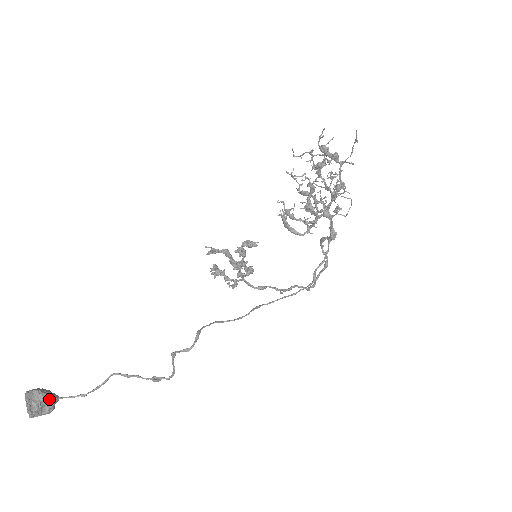
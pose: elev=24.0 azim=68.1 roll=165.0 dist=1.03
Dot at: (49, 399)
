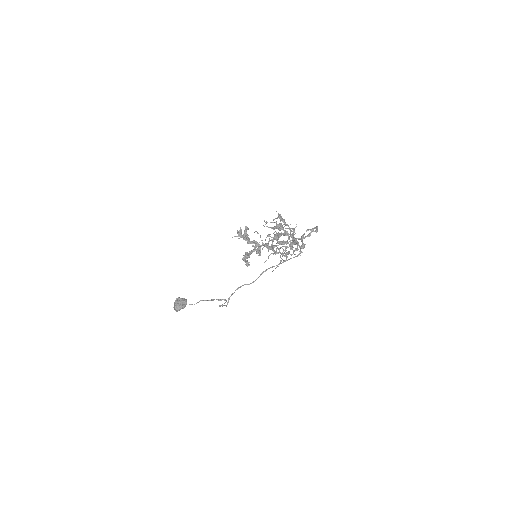
Dot at: (182, 308)
